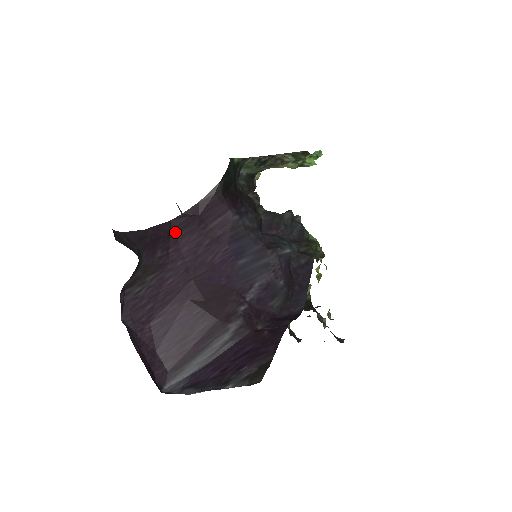
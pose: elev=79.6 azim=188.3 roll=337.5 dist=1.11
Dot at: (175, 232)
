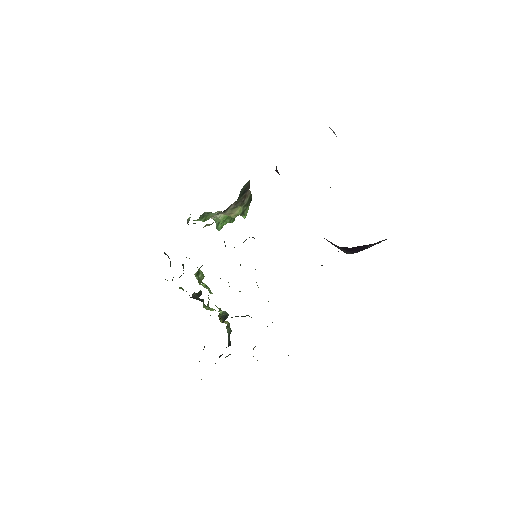
Dot at: occluded
